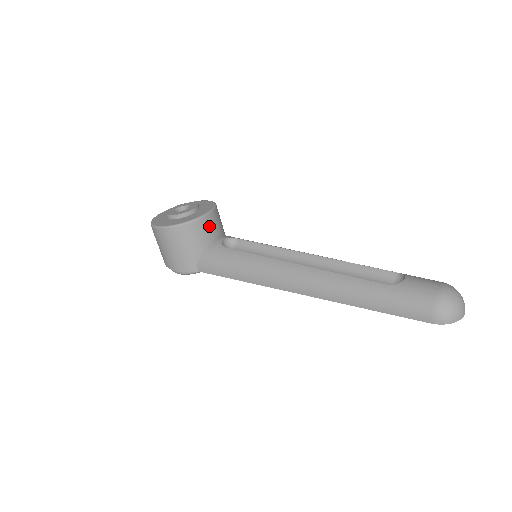
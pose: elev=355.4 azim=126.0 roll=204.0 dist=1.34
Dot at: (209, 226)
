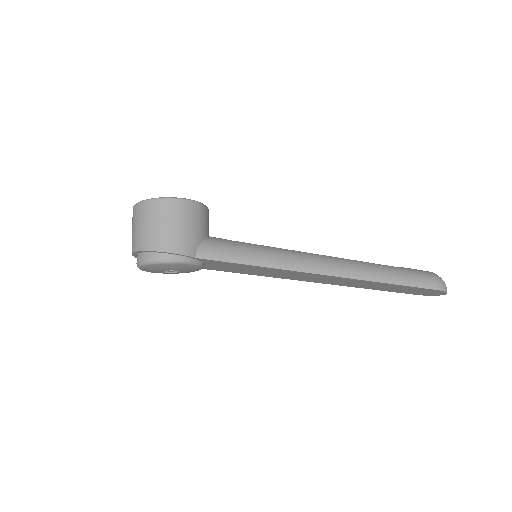
Dot at: (208, 221)
